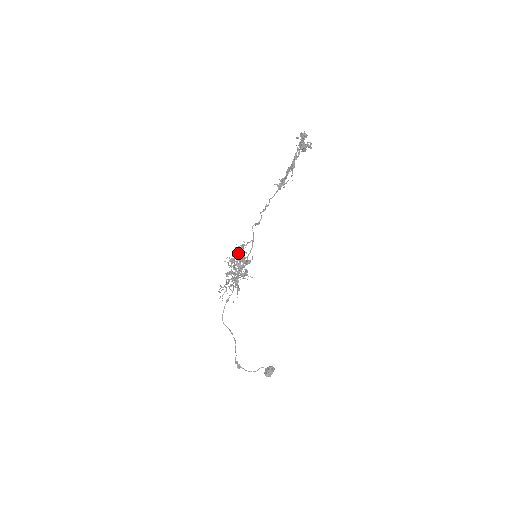
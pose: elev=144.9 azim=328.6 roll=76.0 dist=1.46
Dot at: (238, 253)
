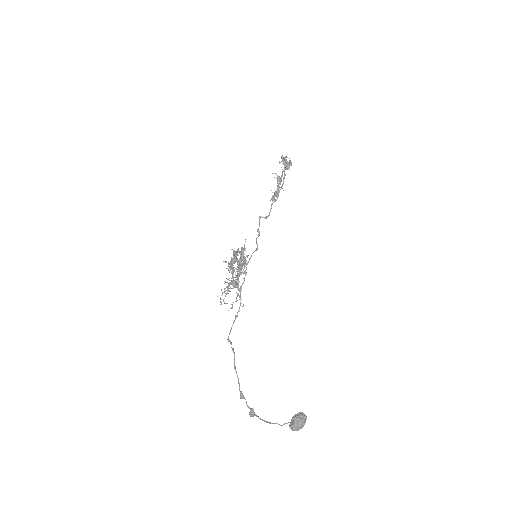
Dot at: occluded
